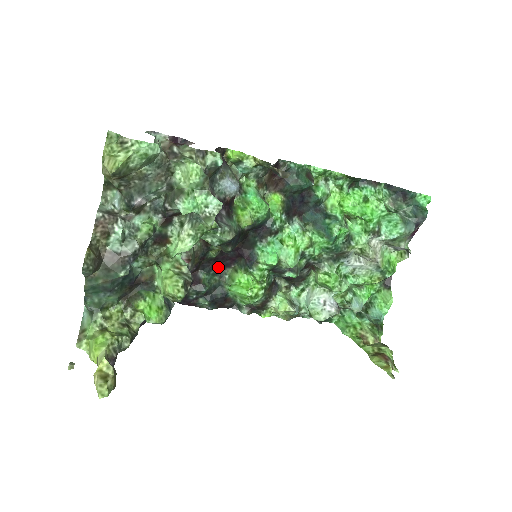
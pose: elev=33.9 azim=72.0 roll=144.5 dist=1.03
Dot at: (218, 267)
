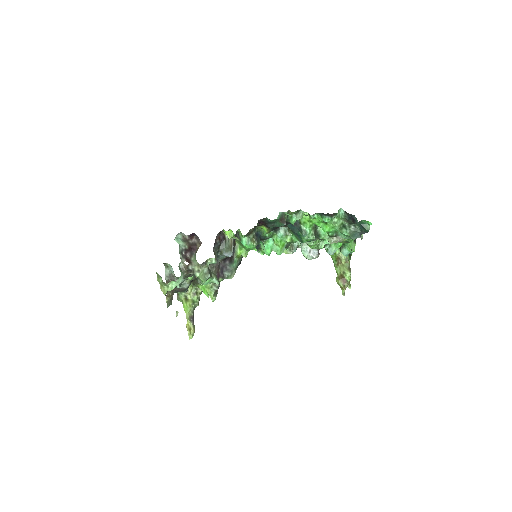
Dot at: occluded
